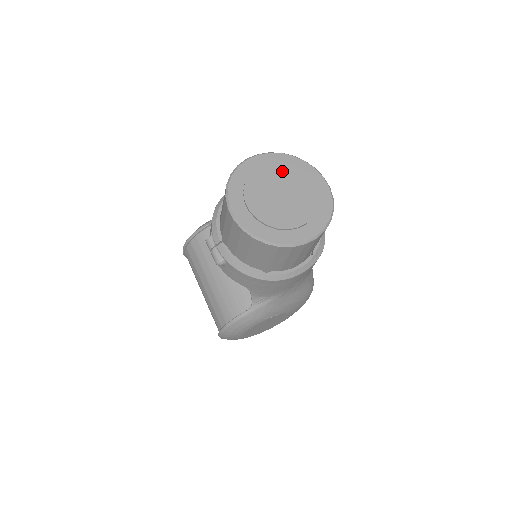
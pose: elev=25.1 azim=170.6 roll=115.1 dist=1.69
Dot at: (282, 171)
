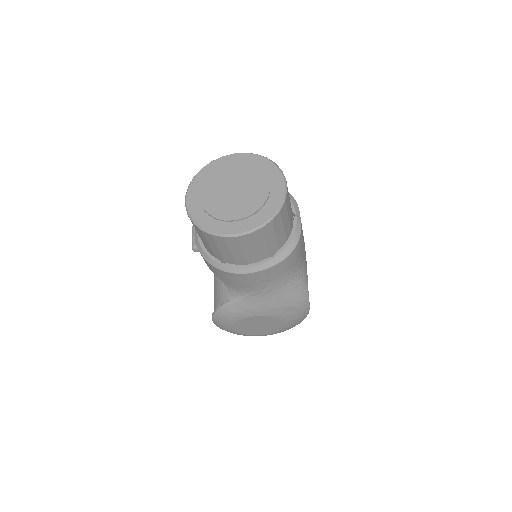
Dot at: (246, 169)
